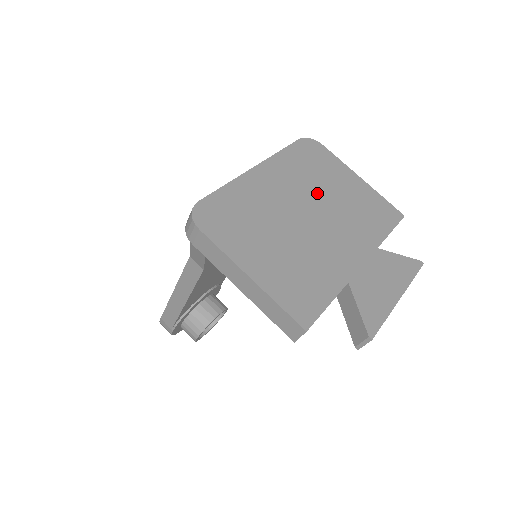
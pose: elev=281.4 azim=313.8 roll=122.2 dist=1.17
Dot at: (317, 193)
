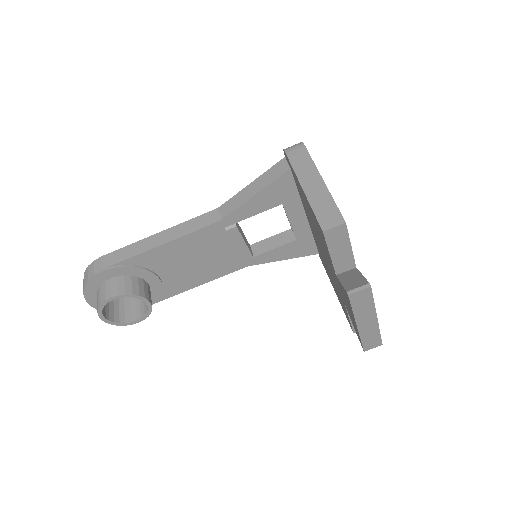
Dot at: occluded
